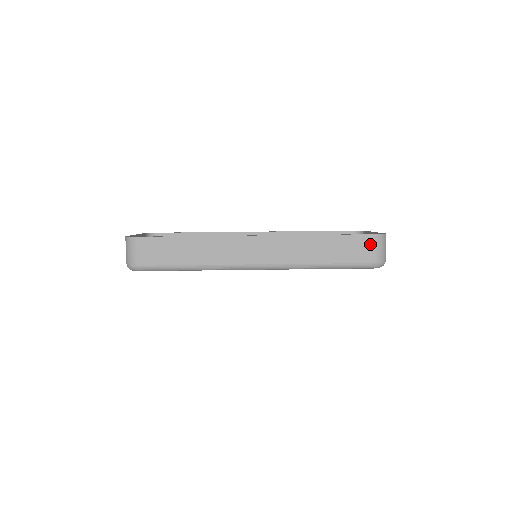
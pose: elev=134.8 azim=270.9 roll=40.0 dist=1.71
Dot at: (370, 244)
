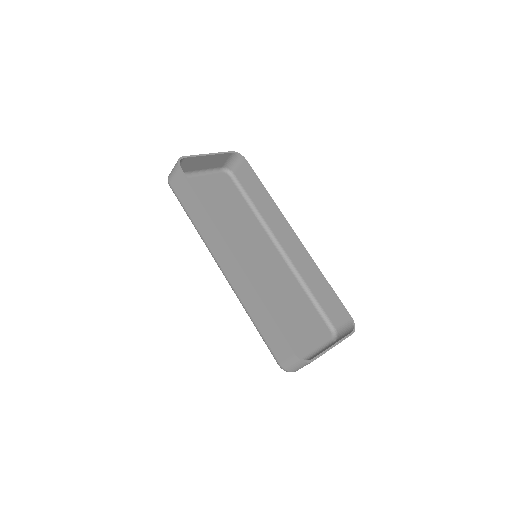
Dot at: (287, 353)
